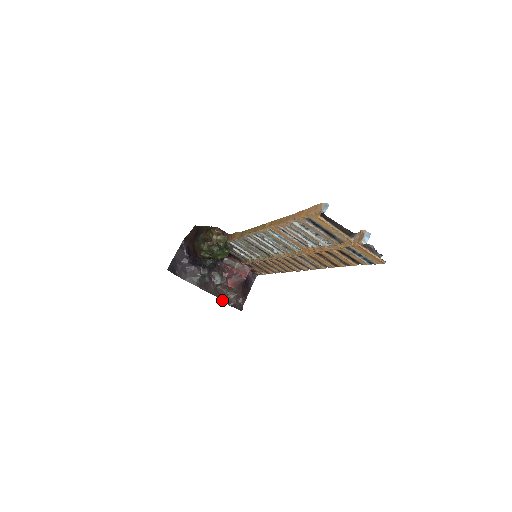
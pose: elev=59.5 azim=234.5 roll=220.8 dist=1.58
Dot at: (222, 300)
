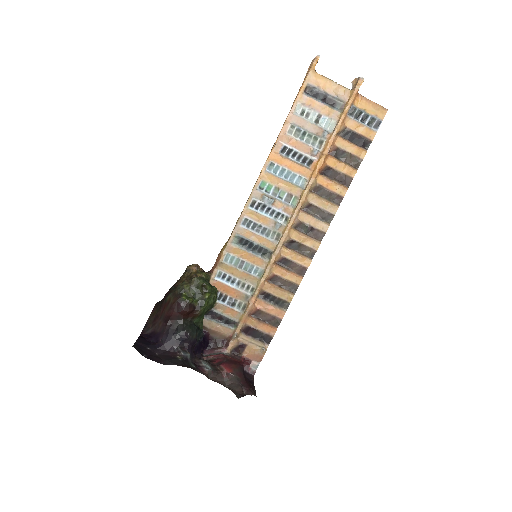
Dot at: occluded
